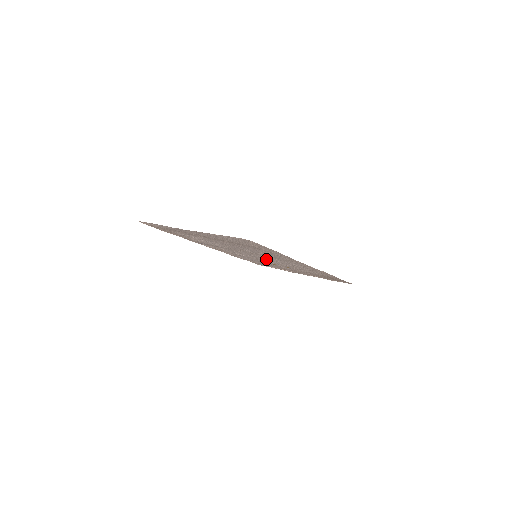
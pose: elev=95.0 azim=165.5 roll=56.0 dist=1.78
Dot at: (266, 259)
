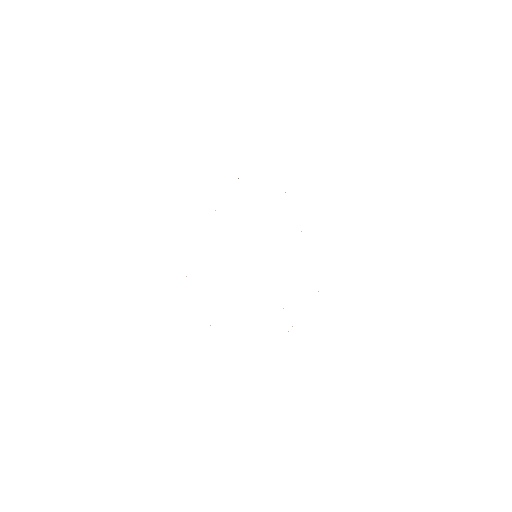
Dot at: occluded
